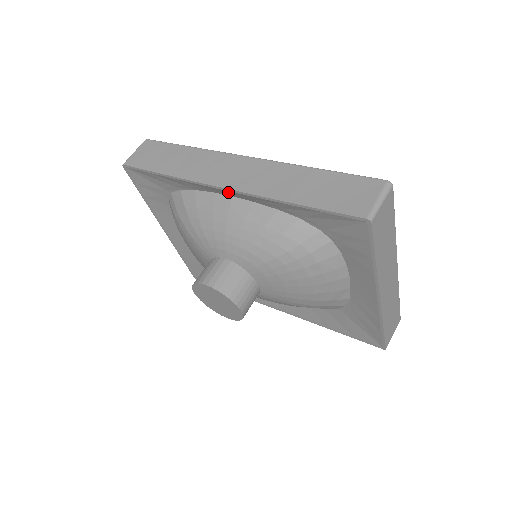
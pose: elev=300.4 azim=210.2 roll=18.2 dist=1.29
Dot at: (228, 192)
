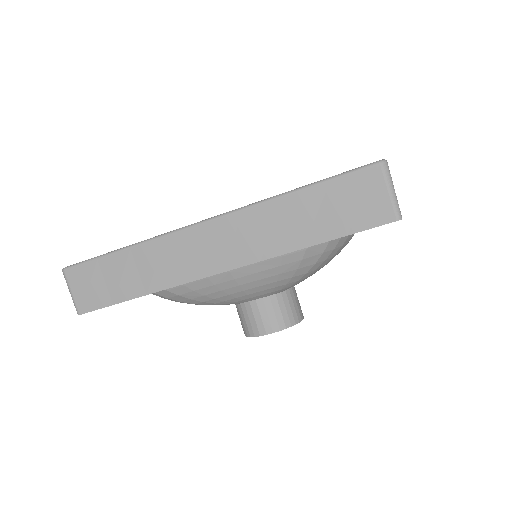
Dot at: (223, 270)
